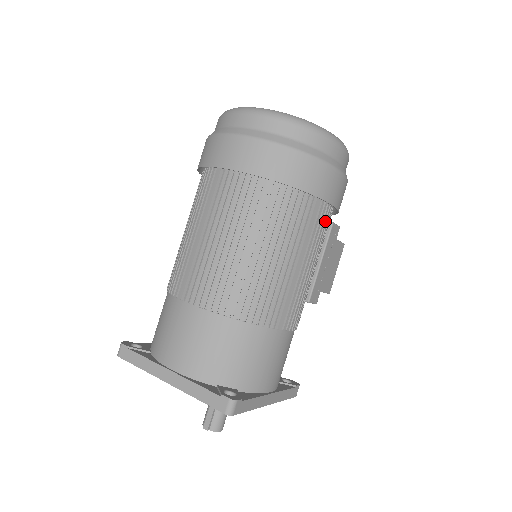
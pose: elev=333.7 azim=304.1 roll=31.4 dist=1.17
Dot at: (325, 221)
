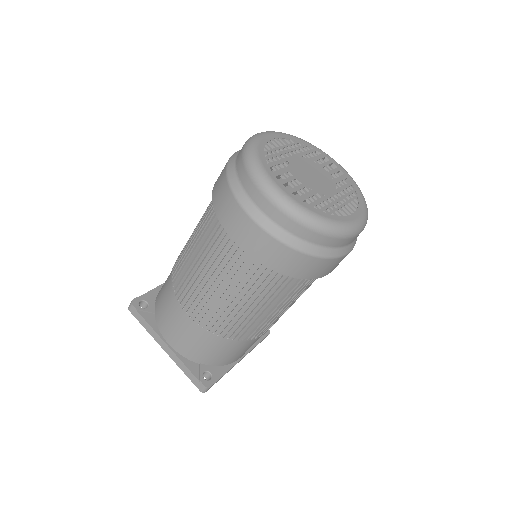
Dot at: occluded
